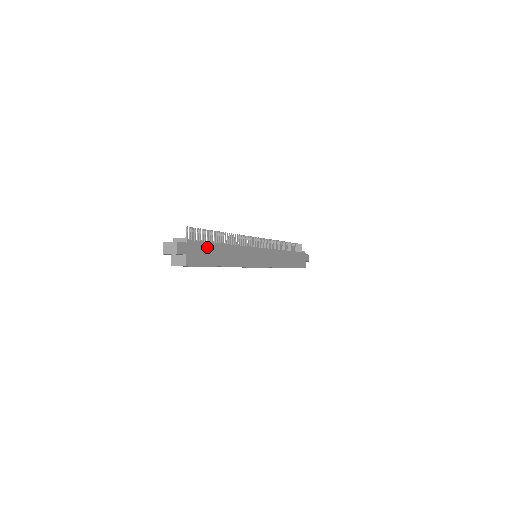
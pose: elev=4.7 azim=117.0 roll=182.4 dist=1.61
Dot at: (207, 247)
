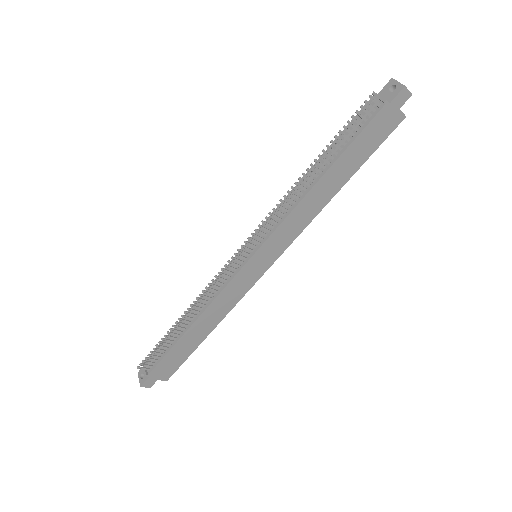
Dot at: (172, 353)
